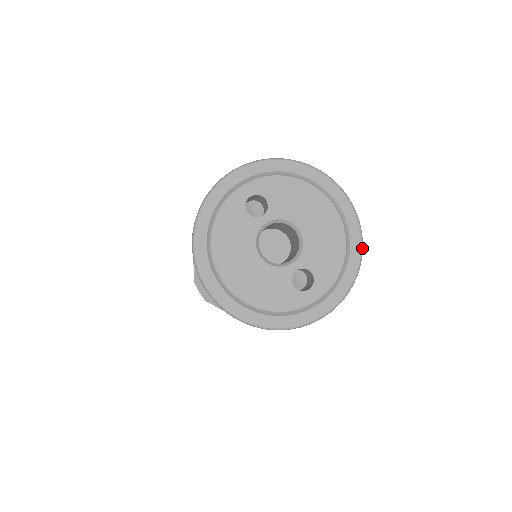
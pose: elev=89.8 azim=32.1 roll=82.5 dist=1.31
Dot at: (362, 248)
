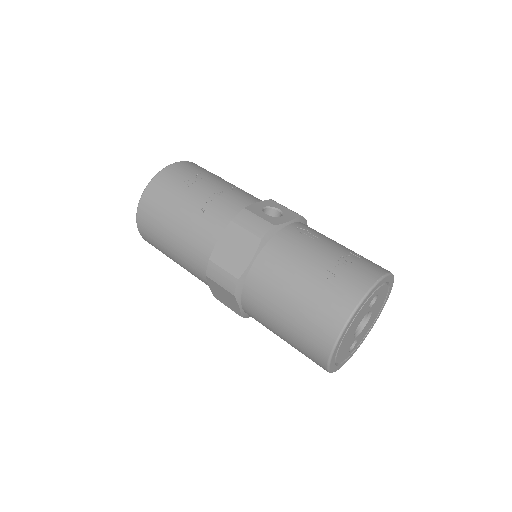
Dot at: occluded
